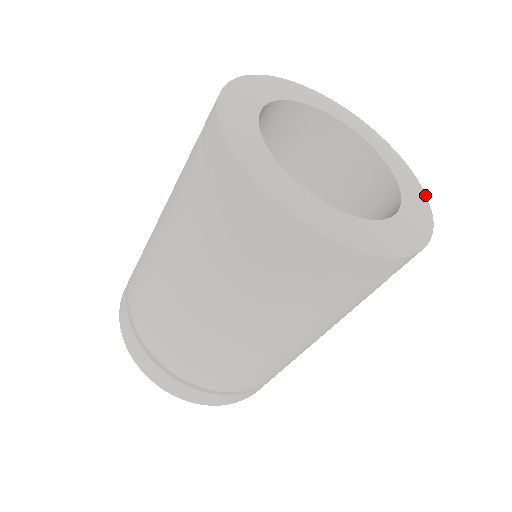
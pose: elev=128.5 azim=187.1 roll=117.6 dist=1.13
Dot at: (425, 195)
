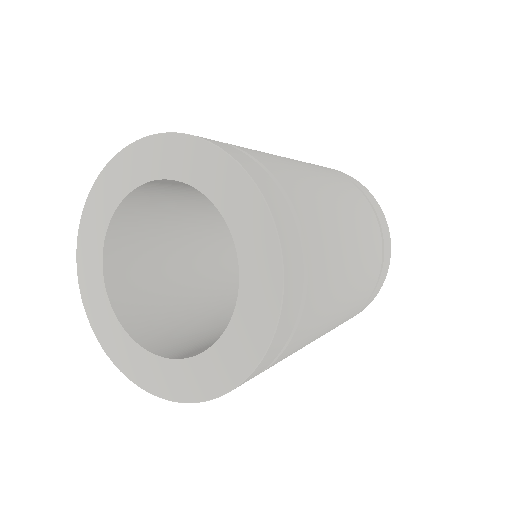
Dot at: (280, 287)
